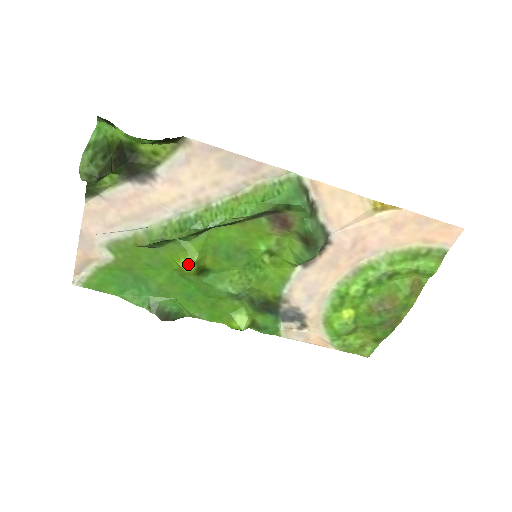
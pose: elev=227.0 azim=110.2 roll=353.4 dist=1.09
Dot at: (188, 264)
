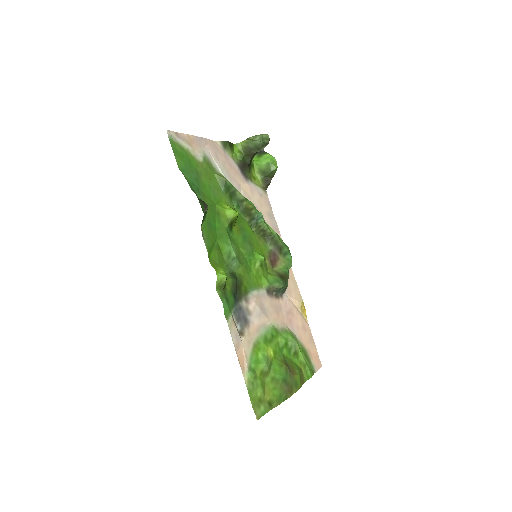
Dot at: (236, 211)
